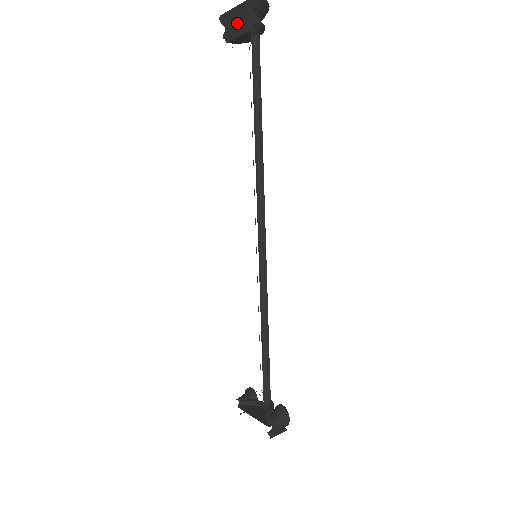
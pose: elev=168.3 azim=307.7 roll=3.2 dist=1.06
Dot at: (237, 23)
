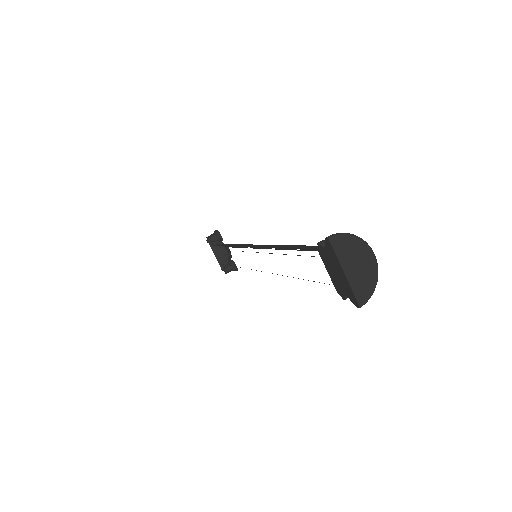
Dot at: (334, 272)
